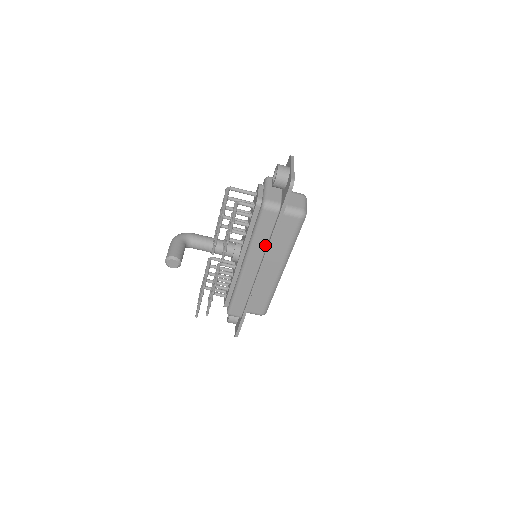
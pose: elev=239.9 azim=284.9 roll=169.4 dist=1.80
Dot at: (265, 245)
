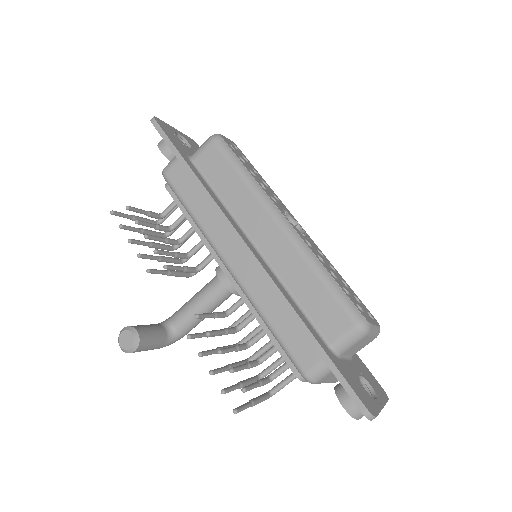
Dot at: (211, 208)
